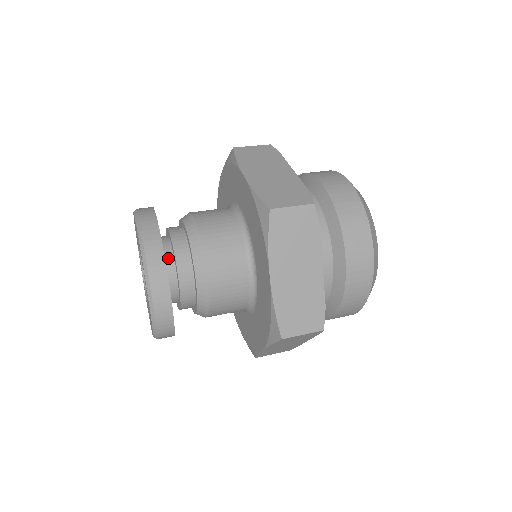
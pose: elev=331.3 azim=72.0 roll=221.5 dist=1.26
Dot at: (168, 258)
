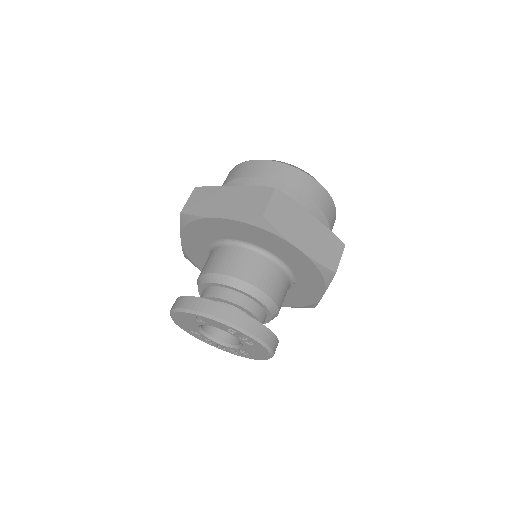
Dot at: occluded
